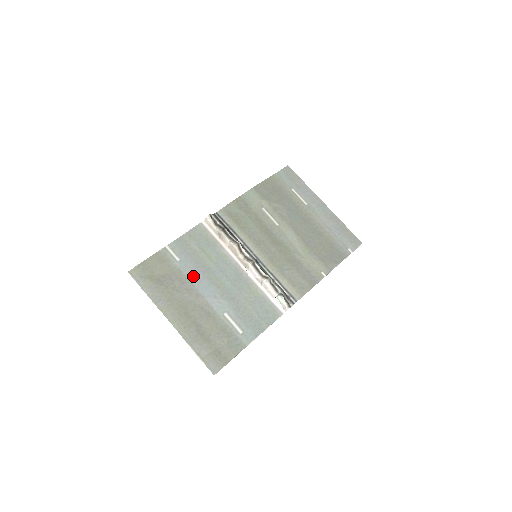
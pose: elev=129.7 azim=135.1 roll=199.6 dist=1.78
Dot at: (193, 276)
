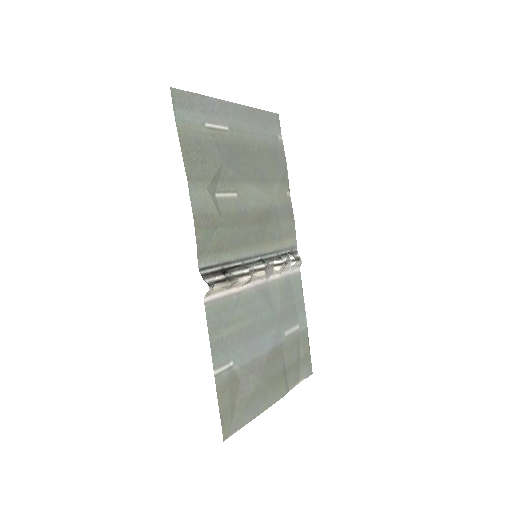
Dot at: (252, 353)
